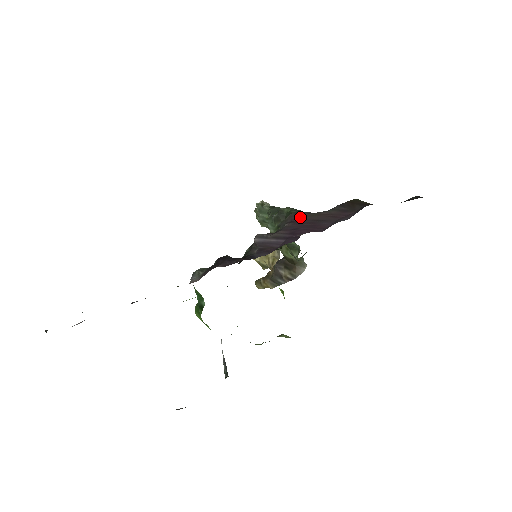
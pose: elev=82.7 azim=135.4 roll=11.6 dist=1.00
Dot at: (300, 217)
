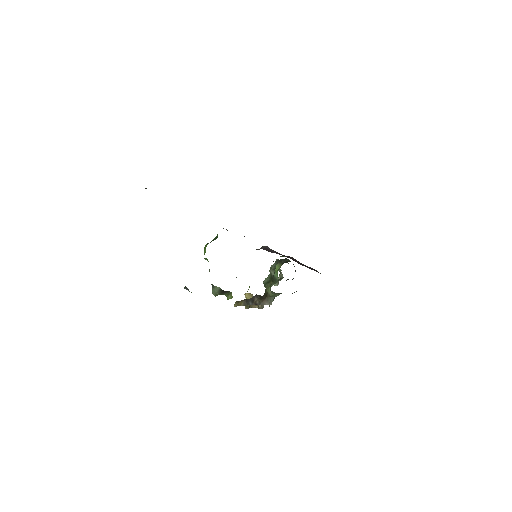
Dot at: (293, 258)
